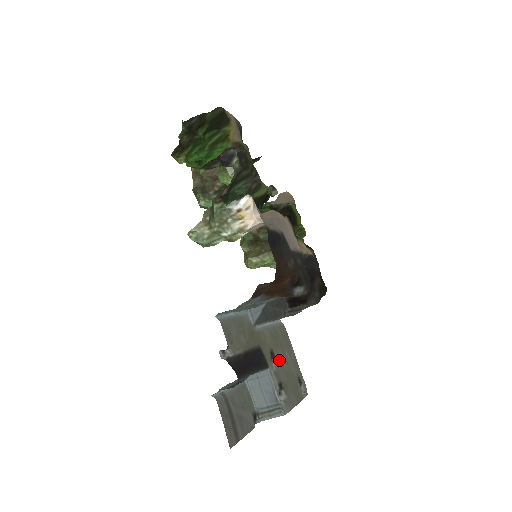
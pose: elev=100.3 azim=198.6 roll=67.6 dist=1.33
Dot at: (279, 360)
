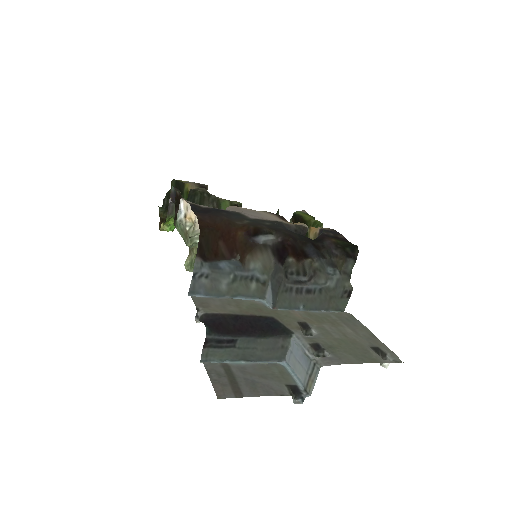
Dot at: (320, 330)
